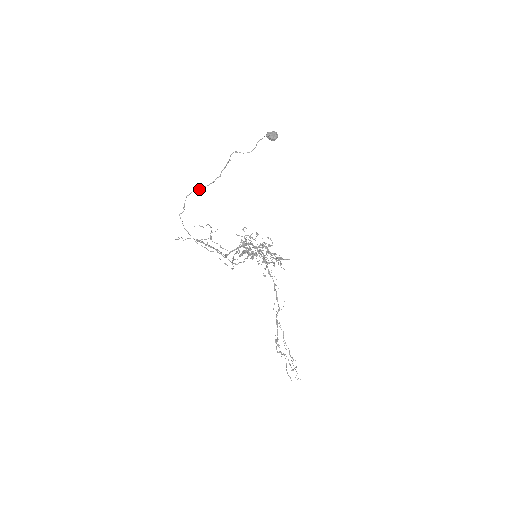
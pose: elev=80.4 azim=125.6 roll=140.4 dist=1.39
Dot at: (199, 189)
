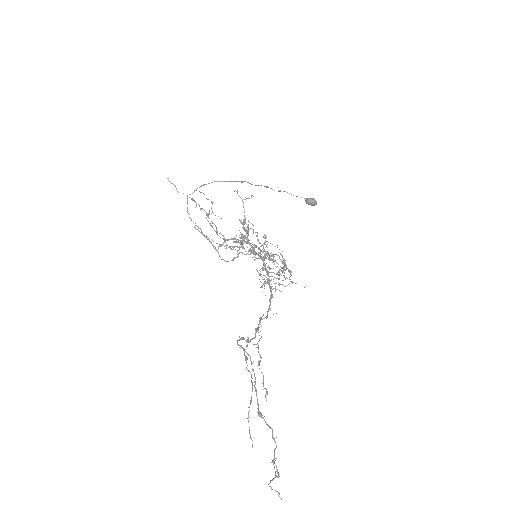
Dot at: (216, 181)
